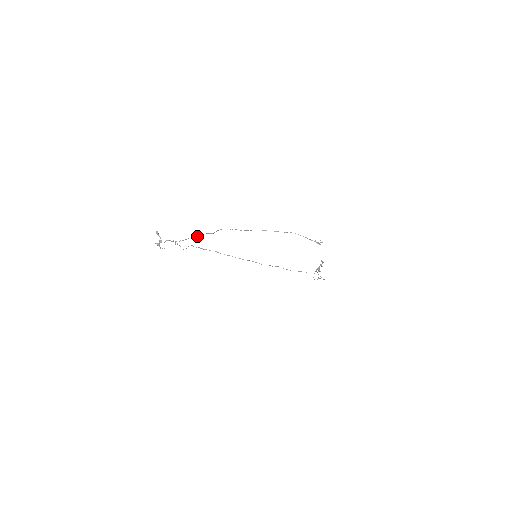
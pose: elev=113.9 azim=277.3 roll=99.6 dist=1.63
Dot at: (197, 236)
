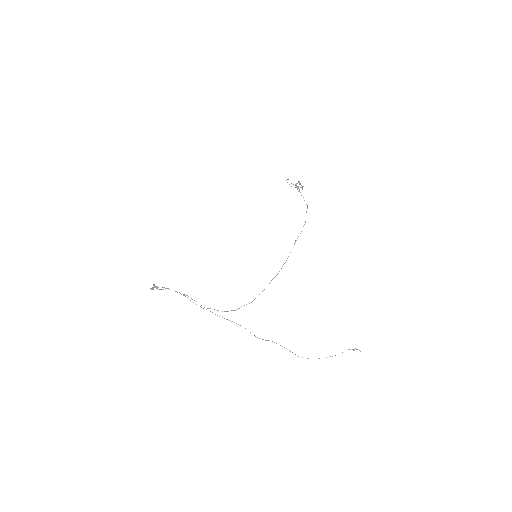
Dot at: occluded
